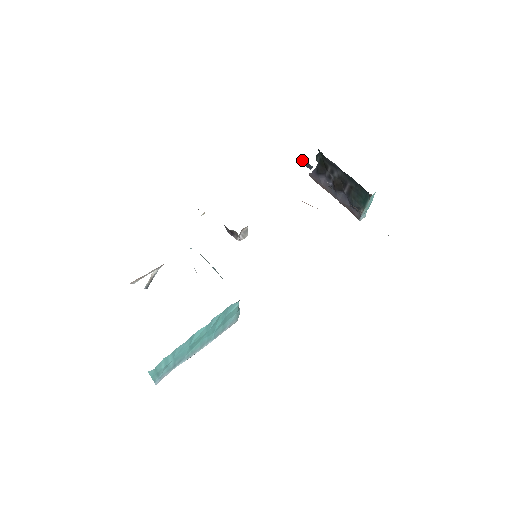
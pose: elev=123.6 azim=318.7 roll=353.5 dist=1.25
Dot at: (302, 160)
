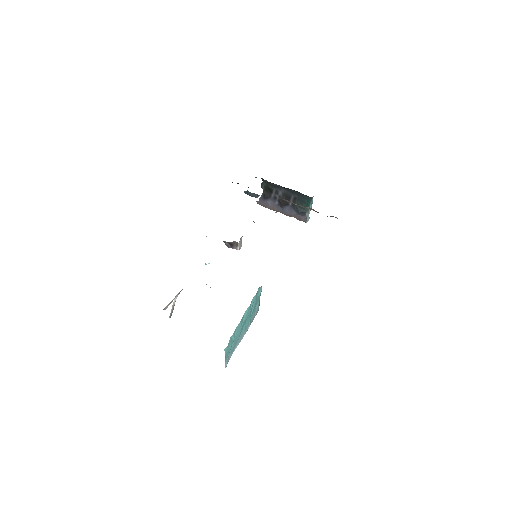
Dot at: (249, 193)
